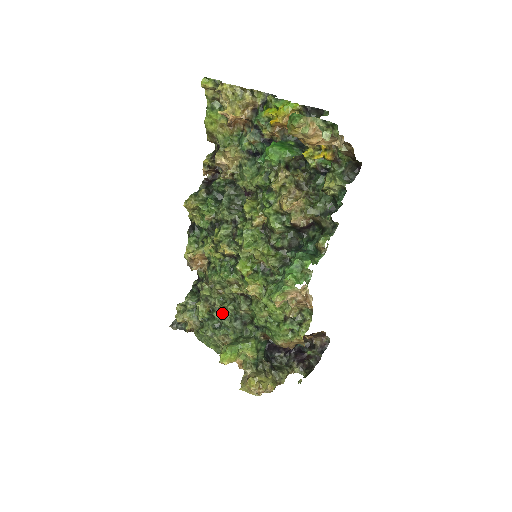
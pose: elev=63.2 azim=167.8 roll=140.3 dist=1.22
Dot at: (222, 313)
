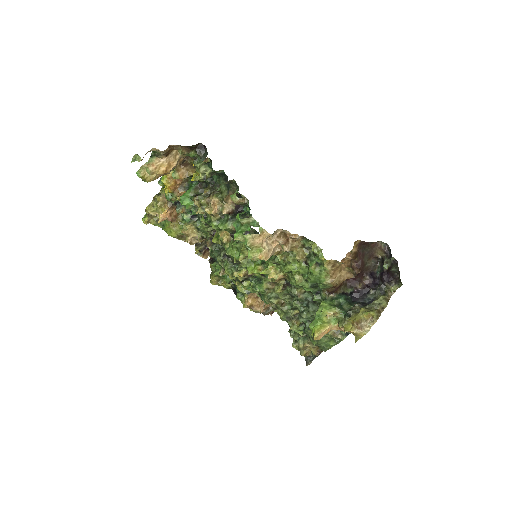
Dot at: (300, 313)
